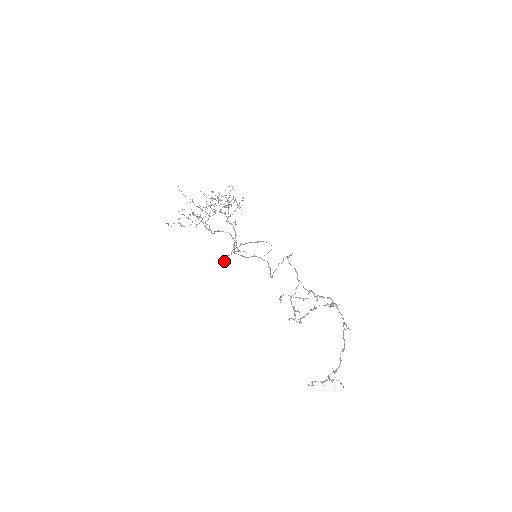
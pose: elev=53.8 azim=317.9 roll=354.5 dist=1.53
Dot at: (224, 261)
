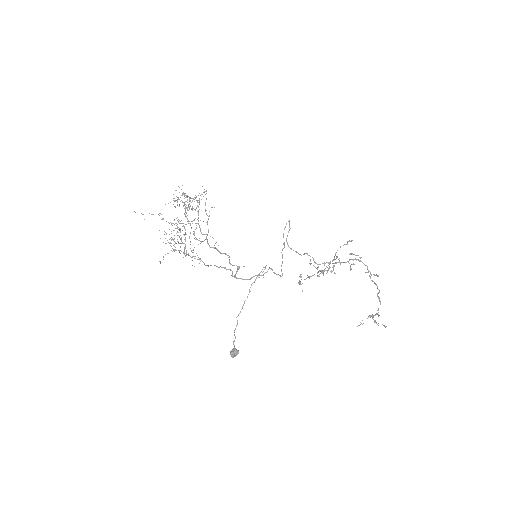
Dot at: (234, 356)
